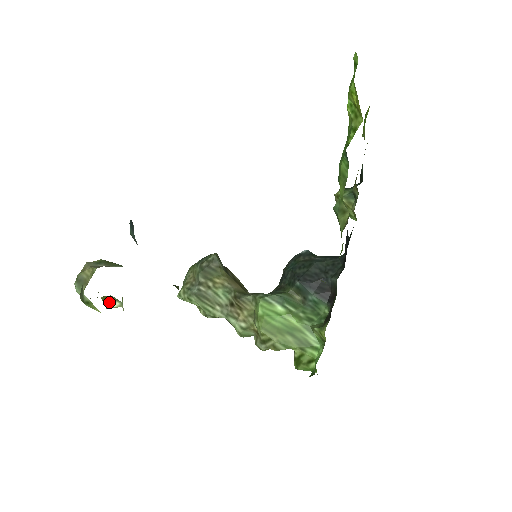
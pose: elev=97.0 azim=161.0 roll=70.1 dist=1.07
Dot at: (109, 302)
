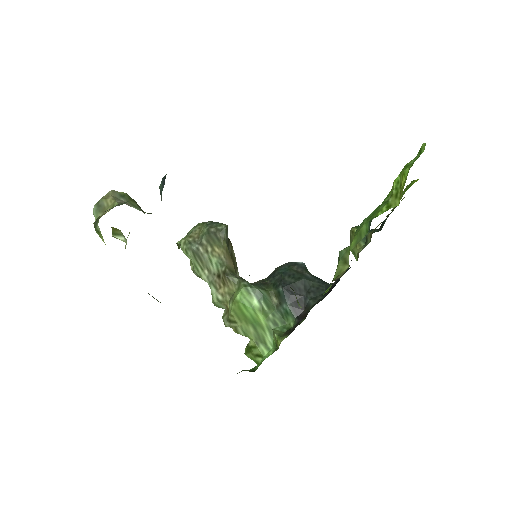
Dot at: (117, 234)
